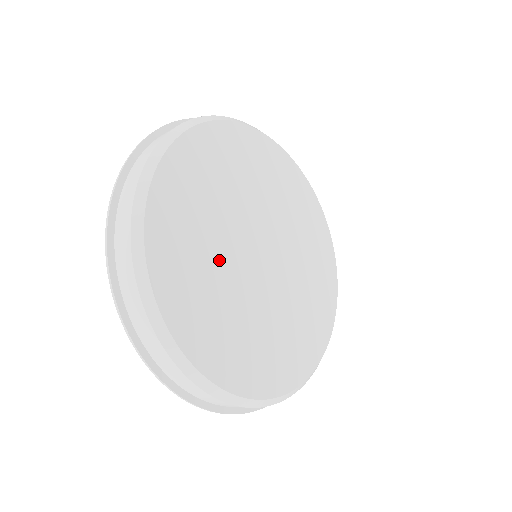
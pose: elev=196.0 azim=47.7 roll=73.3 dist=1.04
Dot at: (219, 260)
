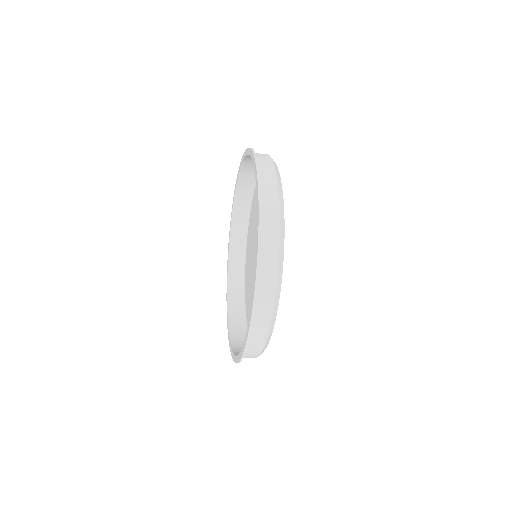
Dot at: occluded
